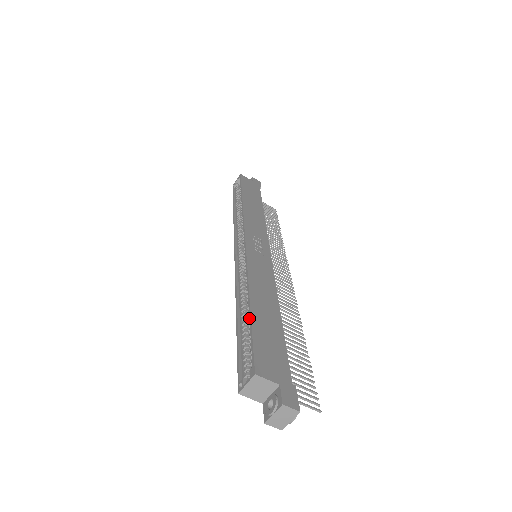
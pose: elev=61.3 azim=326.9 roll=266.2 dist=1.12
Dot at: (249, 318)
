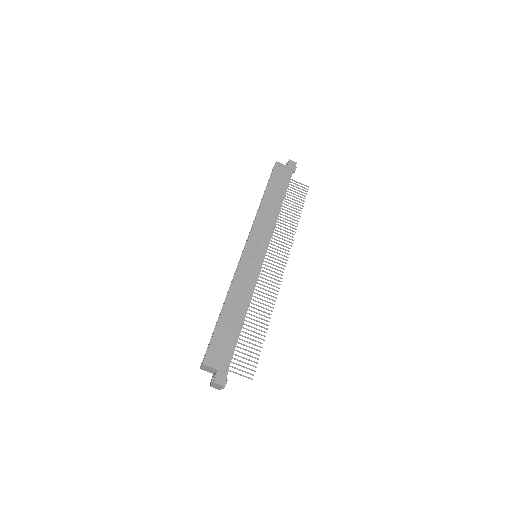
Dot at: occluded
